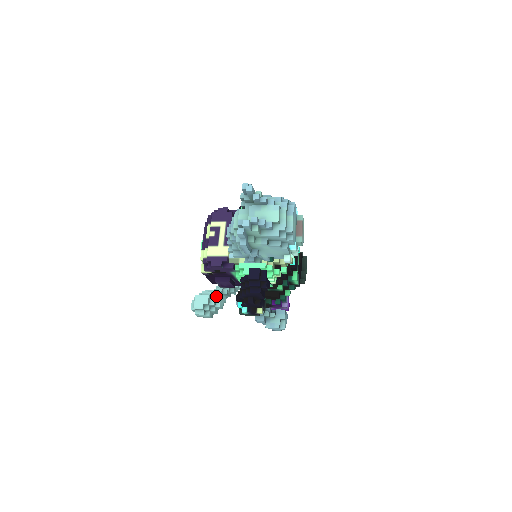
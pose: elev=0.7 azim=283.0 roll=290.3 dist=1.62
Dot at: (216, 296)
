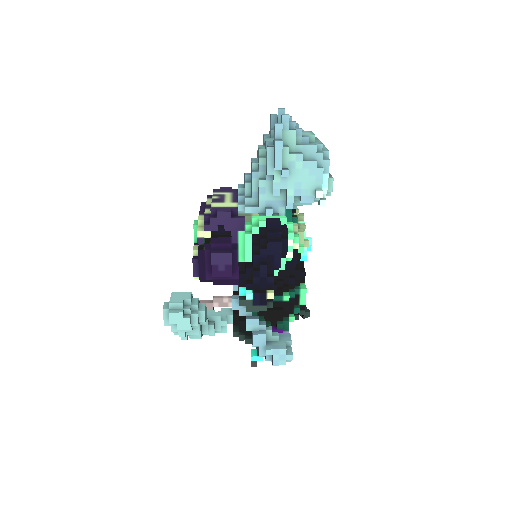
Dot at: (199, 302)
